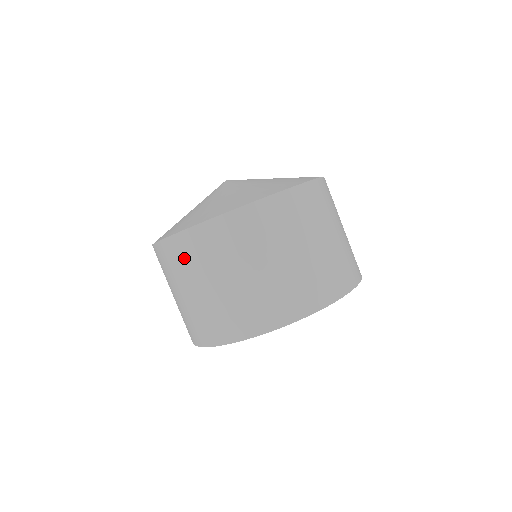
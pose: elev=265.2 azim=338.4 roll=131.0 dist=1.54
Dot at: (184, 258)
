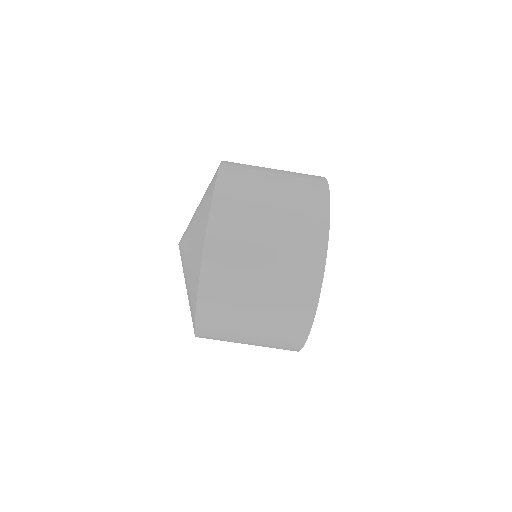
Dot at: (219, 320)
